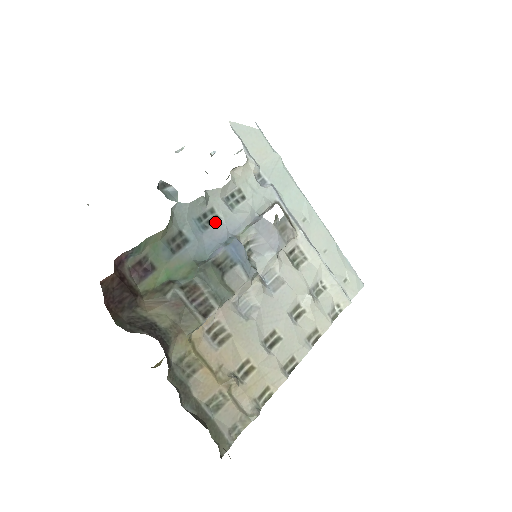
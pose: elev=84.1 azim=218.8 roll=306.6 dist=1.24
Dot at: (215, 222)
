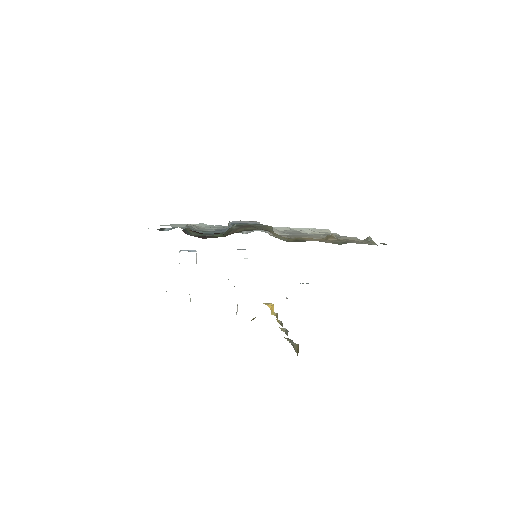
Dot at: occluded
